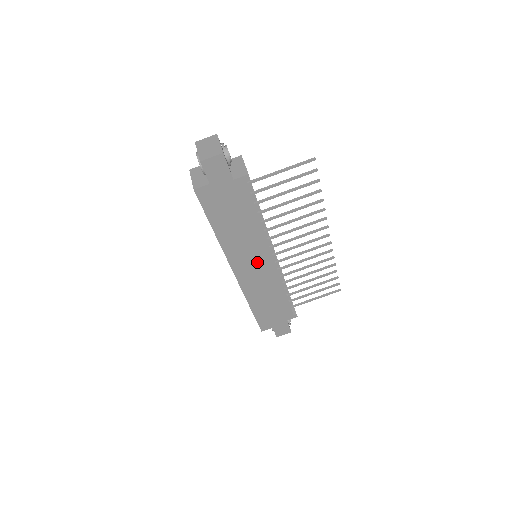
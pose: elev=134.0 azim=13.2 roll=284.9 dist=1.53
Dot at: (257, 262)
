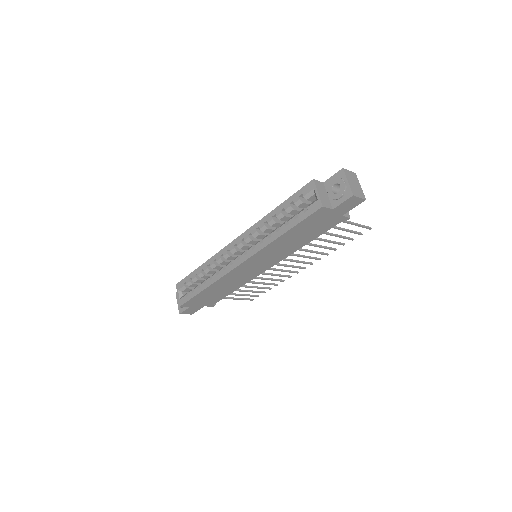
Dot at: (261, 265)
